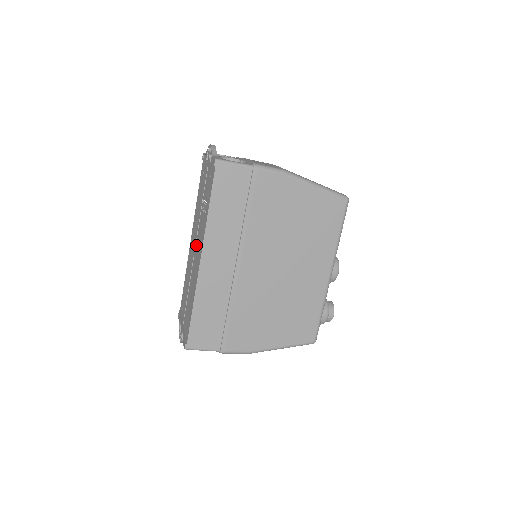
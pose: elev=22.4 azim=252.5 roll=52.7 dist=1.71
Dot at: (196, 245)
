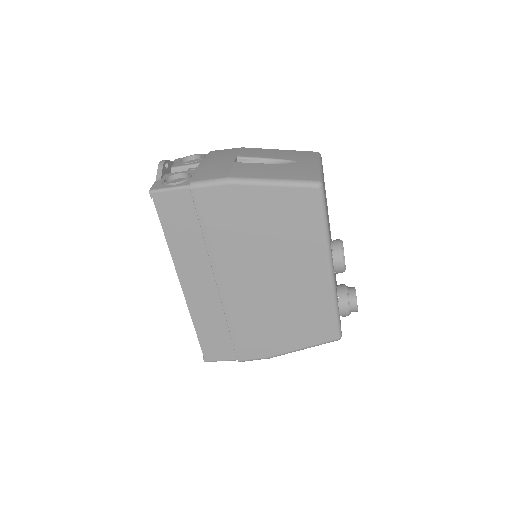
Dot at: occluded
